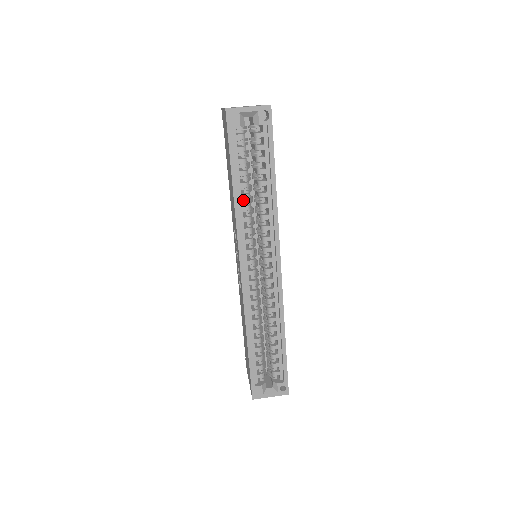
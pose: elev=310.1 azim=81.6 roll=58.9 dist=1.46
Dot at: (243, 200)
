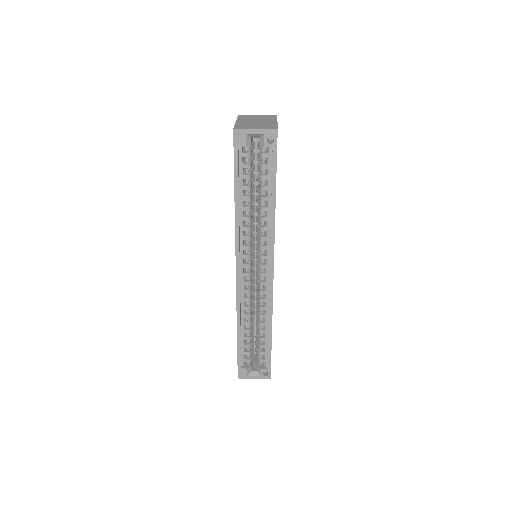
Dot at: occluded
